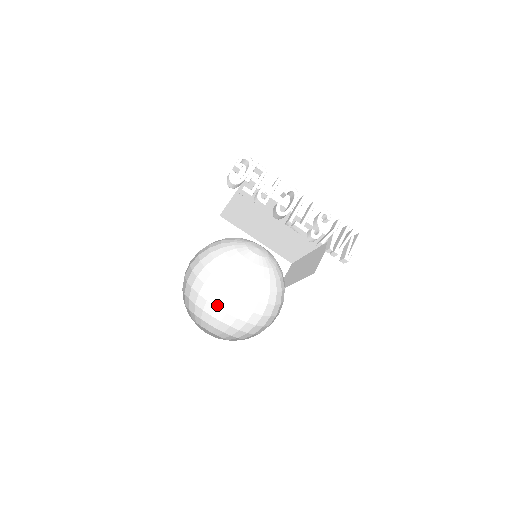
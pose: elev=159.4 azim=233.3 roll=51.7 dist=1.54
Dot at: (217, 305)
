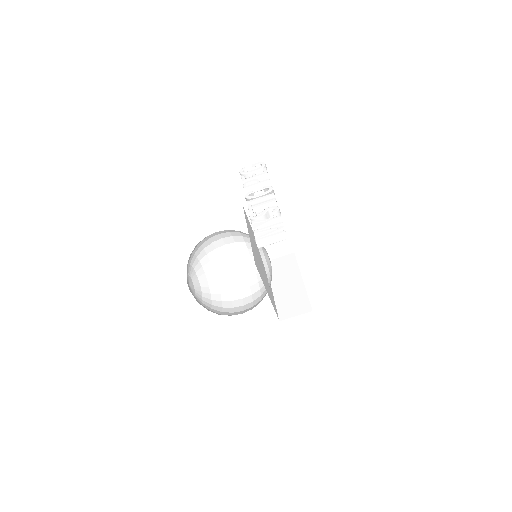
Dot at: (234, 300)
